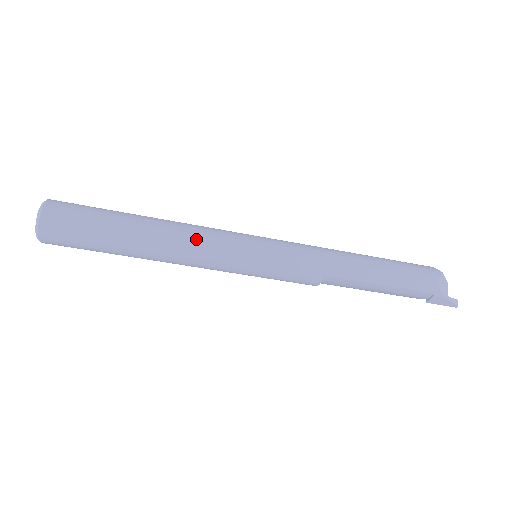
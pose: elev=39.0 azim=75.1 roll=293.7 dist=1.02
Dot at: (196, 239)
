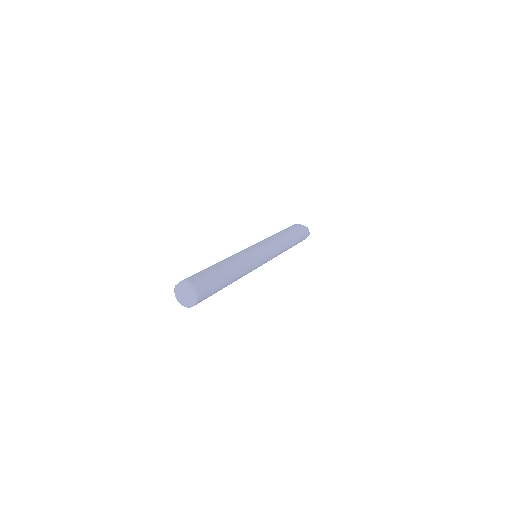
Dot at: occluded
